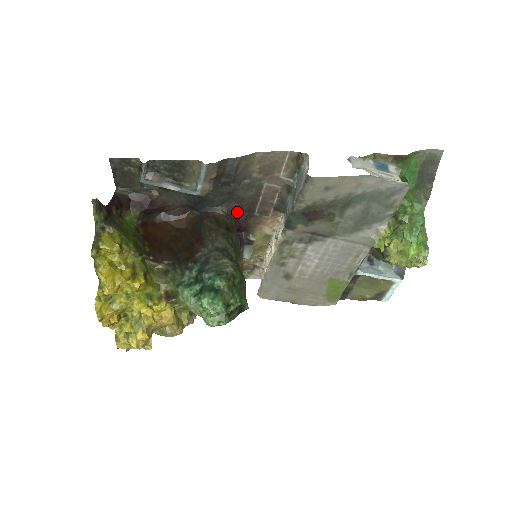
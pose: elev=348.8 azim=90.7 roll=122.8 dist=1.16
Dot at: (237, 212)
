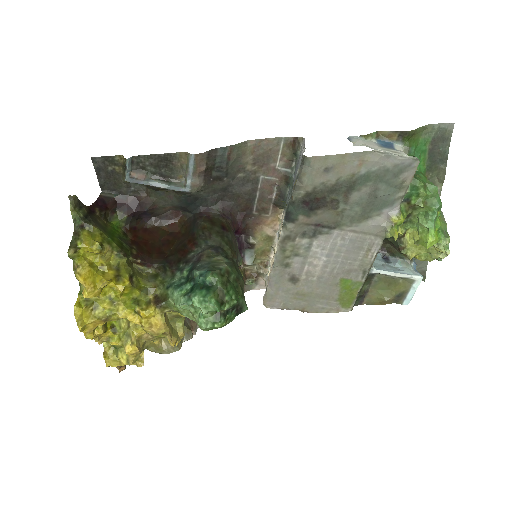
Dot at: (234, 211)
